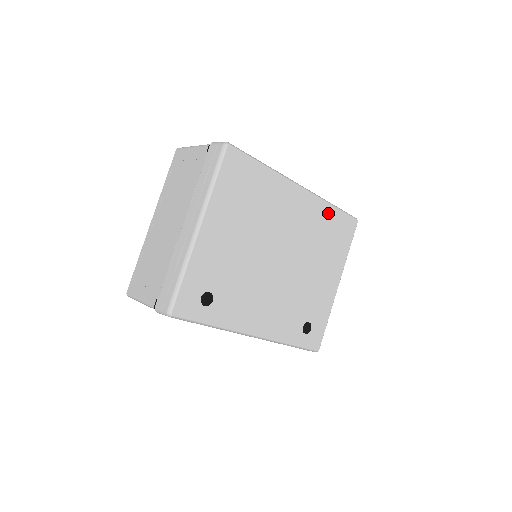
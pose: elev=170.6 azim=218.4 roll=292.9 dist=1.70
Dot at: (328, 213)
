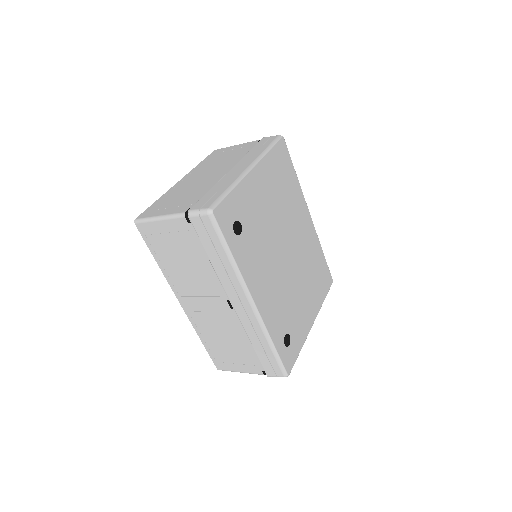
Dot at: (319, 253)
